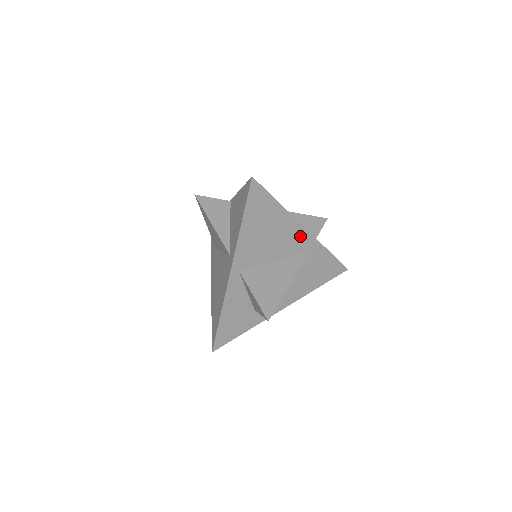
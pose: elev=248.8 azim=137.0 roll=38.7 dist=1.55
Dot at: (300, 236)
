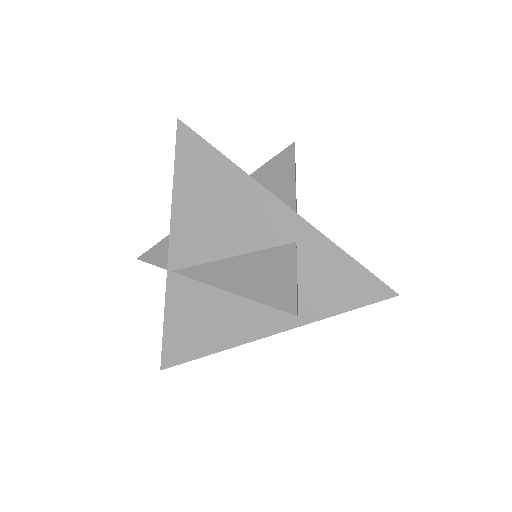
Dot at: occluded
